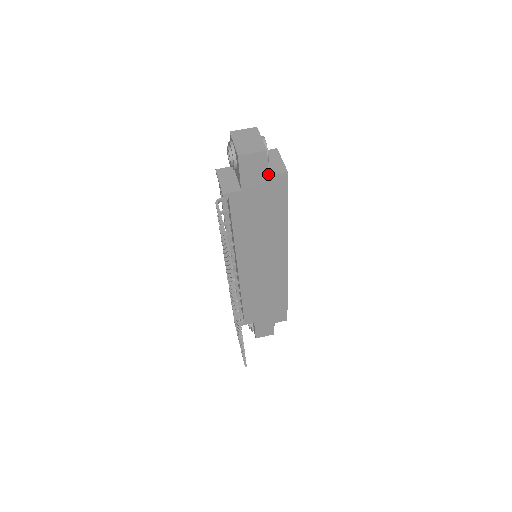
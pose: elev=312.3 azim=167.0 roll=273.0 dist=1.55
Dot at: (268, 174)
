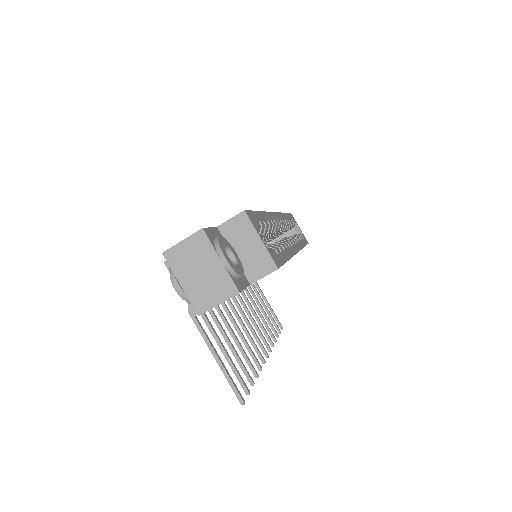
Dot at: (249, 282)
